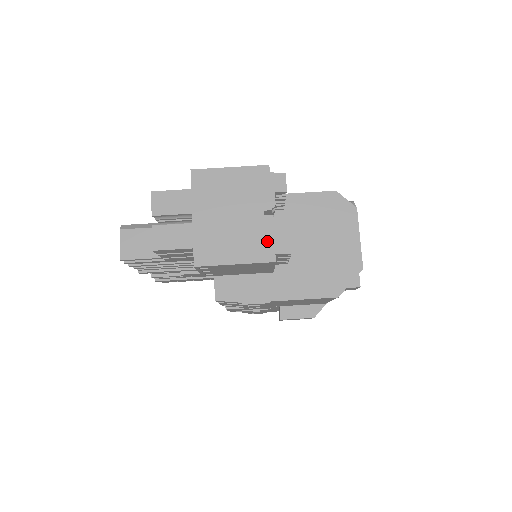
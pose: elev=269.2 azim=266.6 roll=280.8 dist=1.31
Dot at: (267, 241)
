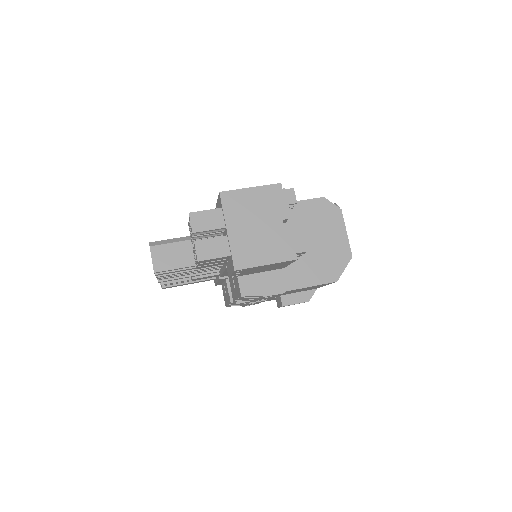
Dot at: (288, 244)
